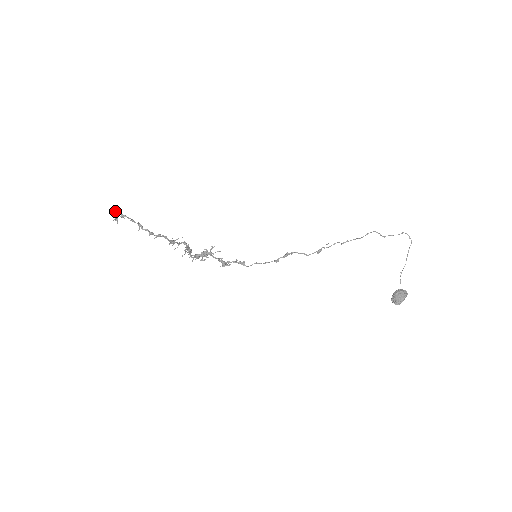
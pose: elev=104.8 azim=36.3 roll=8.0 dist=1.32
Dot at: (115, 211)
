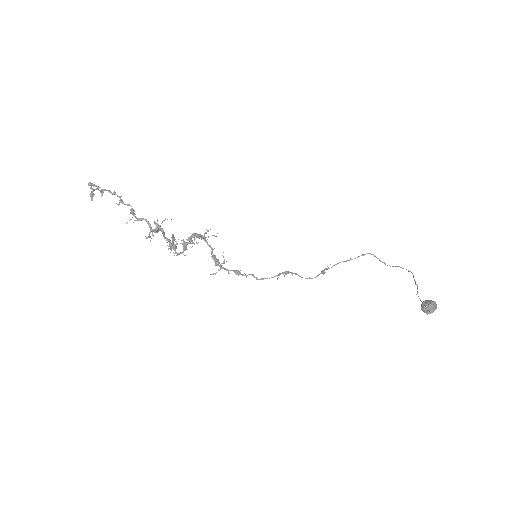
Dot at: occluded
